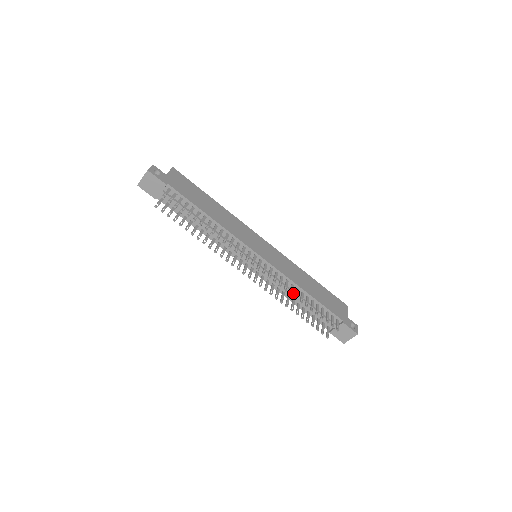
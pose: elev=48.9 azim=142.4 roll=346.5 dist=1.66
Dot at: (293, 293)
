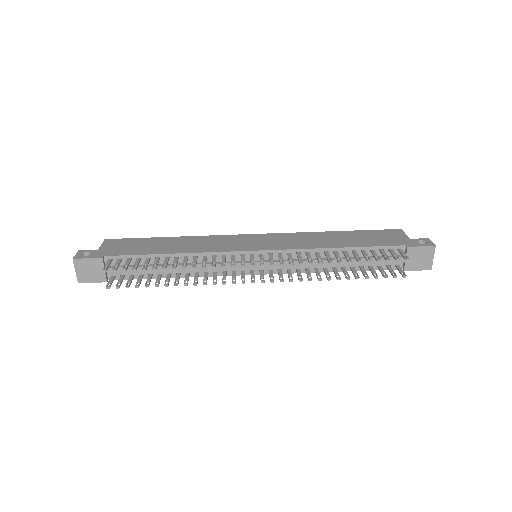
Dot at: (325, 261)
